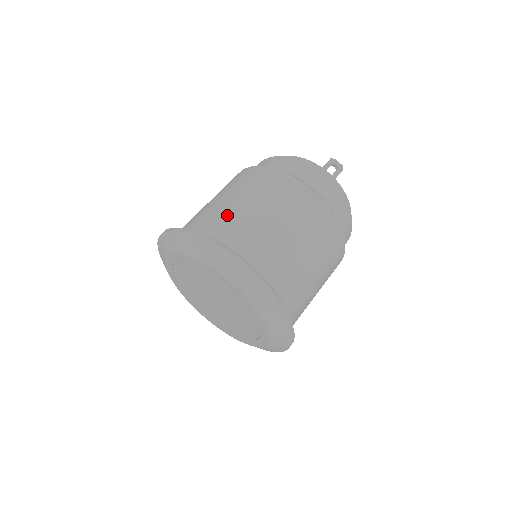
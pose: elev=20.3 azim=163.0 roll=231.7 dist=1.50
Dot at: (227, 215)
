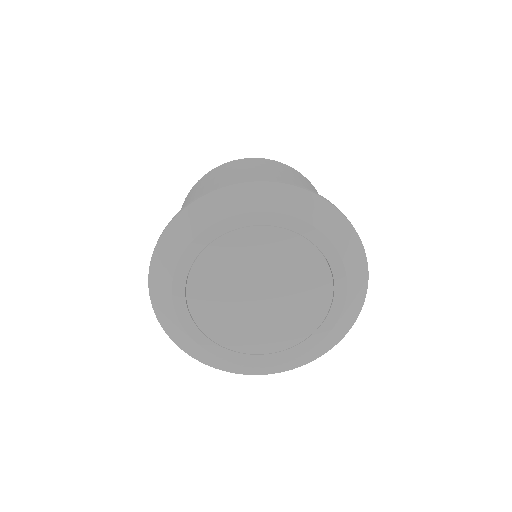
Dot at: occluded
